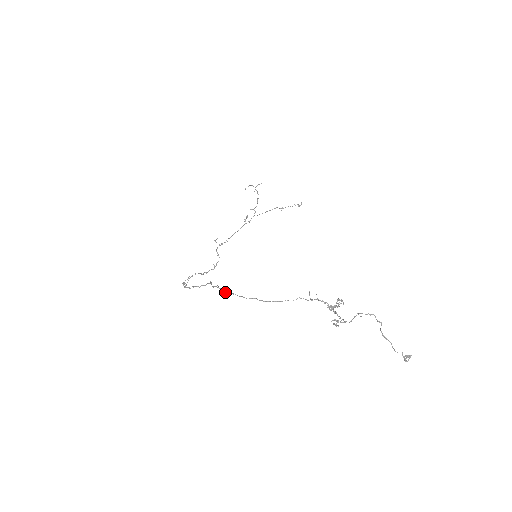
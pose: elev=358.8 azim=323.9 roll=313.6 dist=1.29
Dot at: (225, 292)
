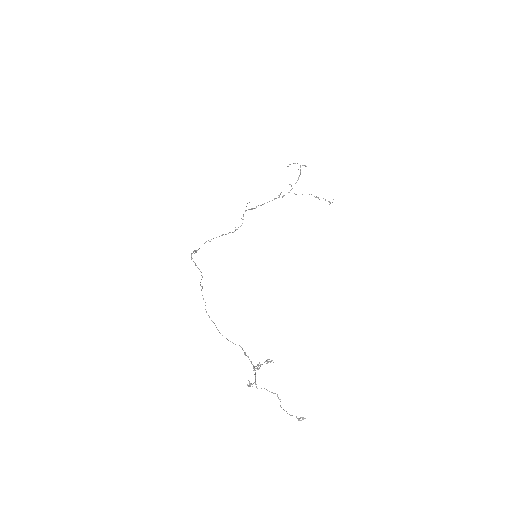
Dot at: (203, 299)
